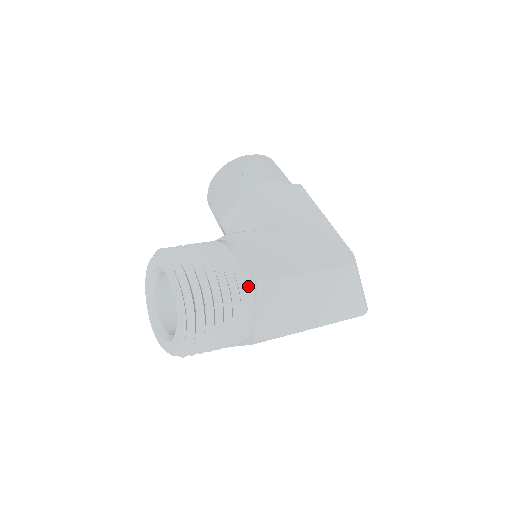
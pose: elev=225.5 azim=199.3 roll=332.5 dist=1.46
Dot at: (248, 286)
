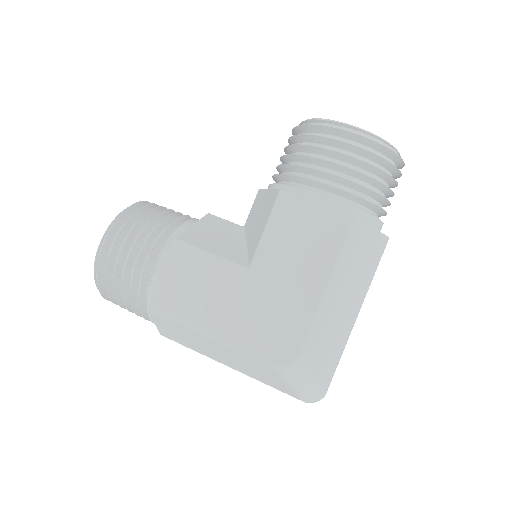
Dot at: (149, 302)
